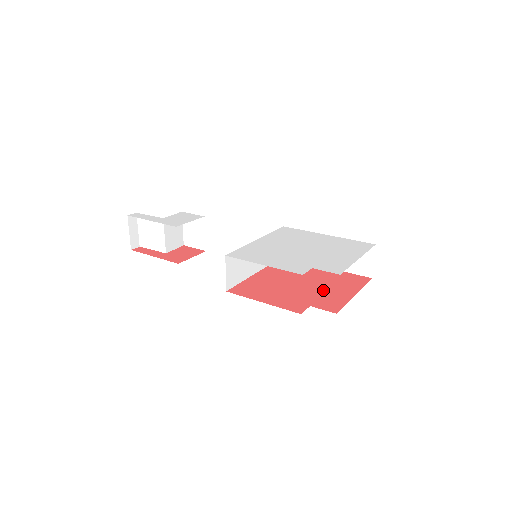
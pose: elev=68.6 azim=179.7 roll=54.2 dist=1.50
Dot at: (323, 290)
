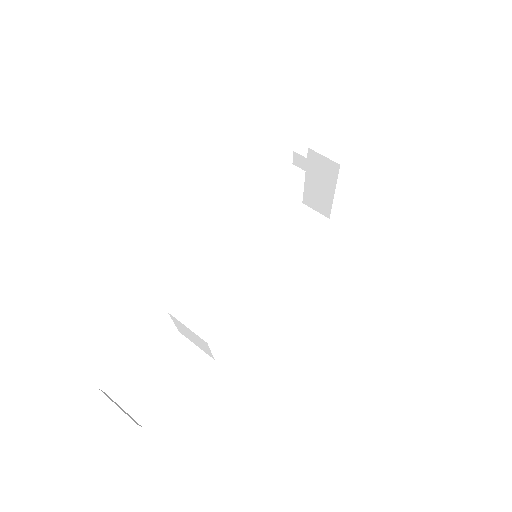
Dot at: occluded
